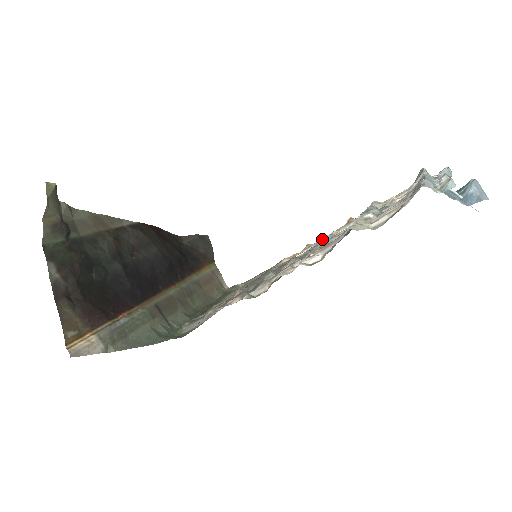
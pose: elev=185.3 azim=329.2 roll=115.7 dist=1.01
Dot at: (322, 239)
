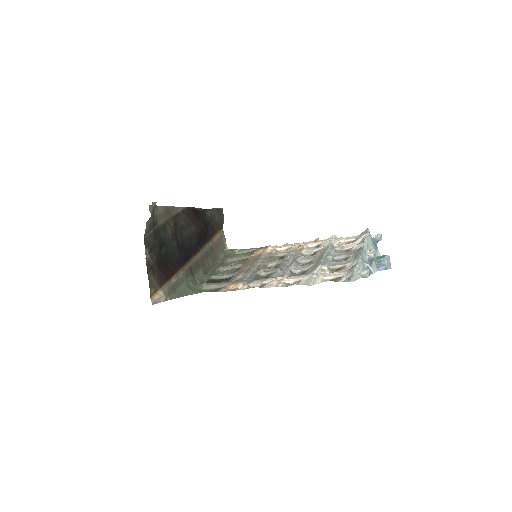
Dot at: (297, 246)
